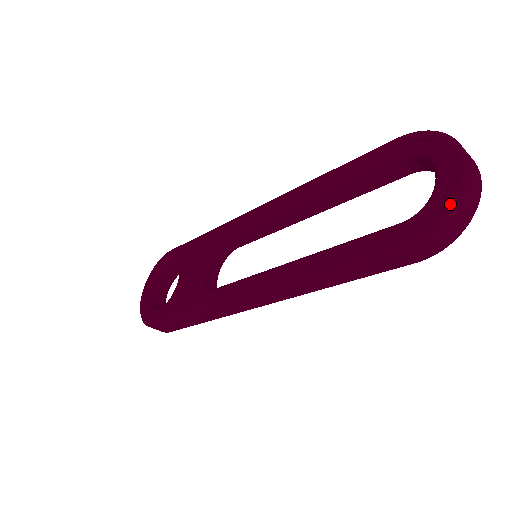
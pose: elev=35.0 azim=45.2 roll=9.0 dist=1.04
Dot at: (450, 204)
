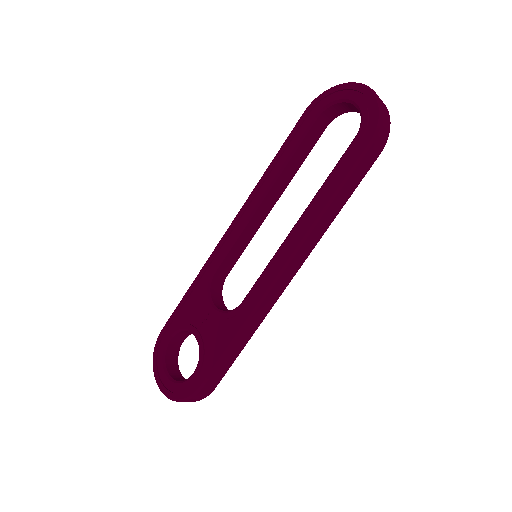
Dot at: (377, 104)
